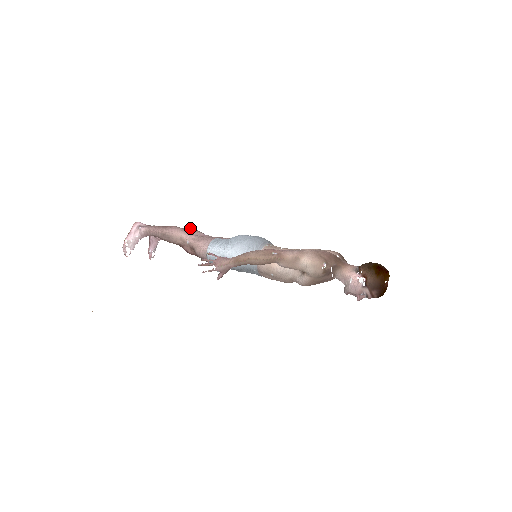
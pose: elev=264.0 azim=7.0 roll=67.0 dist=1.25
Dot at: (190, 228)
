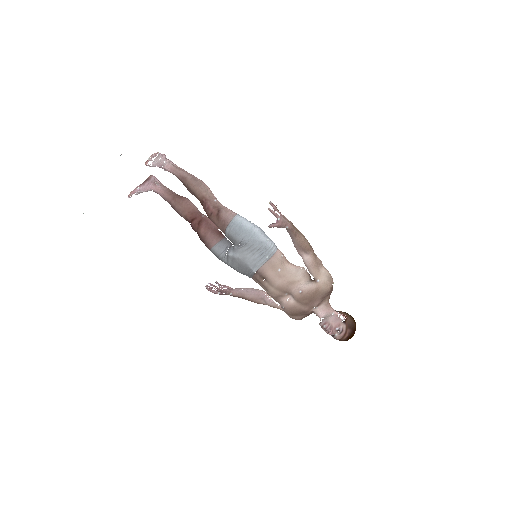
Dot at: occluded
